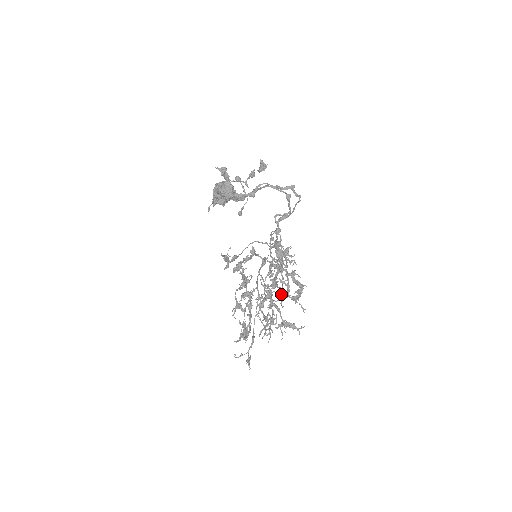
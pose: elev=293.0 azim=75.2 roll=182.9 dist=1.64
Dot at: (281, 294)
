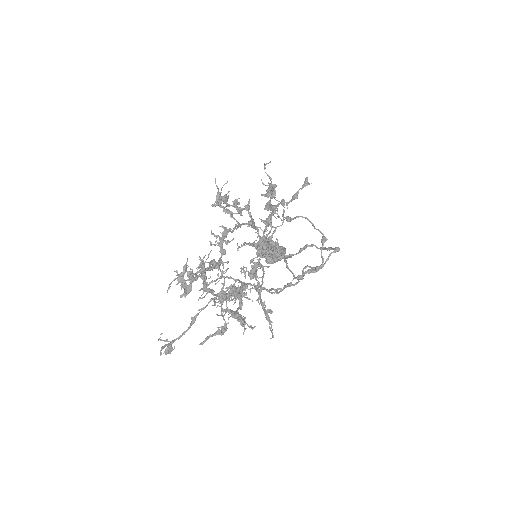
Dot at: (256, 300)
